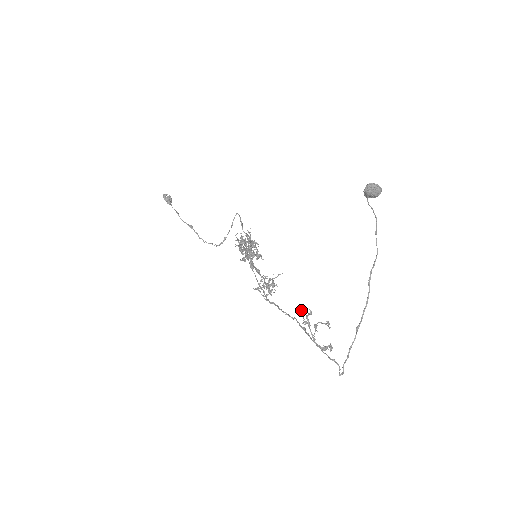
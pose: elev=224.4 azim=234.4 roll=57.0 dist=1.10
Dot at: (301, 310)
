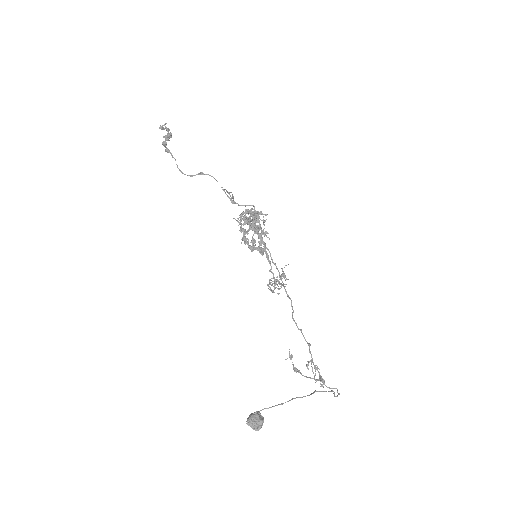
Dot at: (291, 356)
